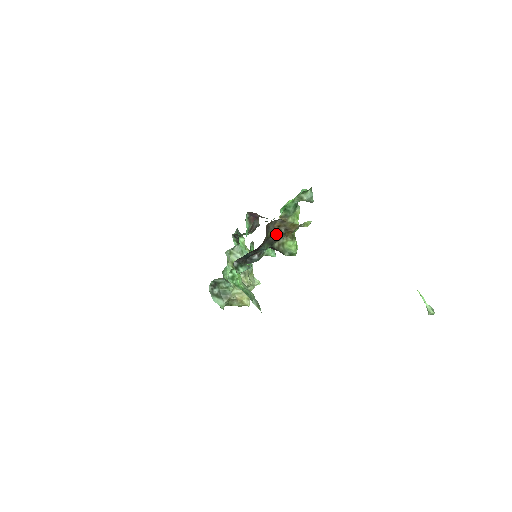
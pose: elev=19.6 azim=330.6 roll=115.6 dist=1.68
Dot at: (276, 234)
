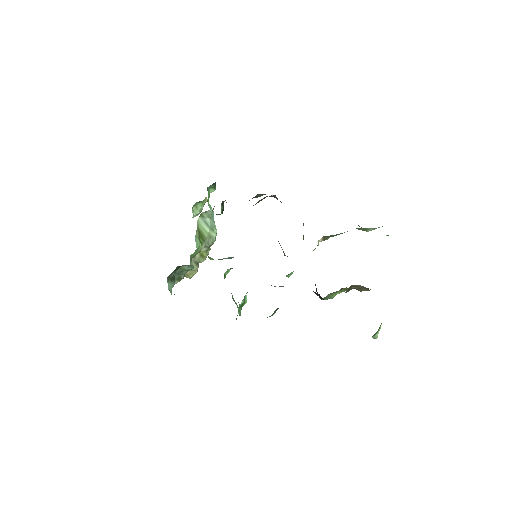
Dot at: occluded
